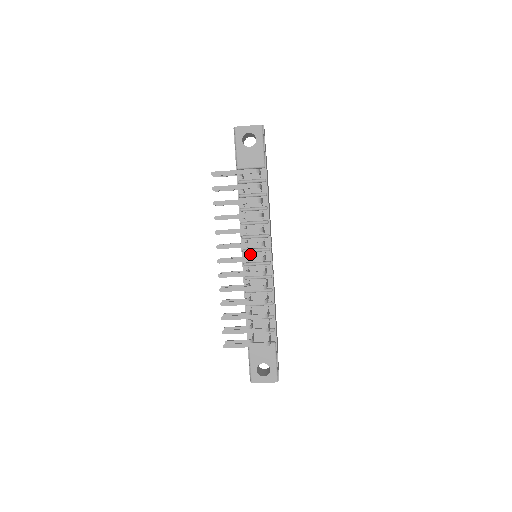
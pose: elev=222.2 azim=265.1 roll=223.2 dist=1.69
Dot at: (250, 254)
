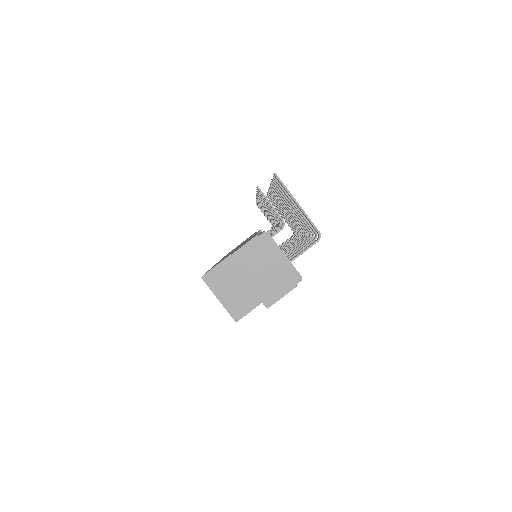
Dot at: occluded
